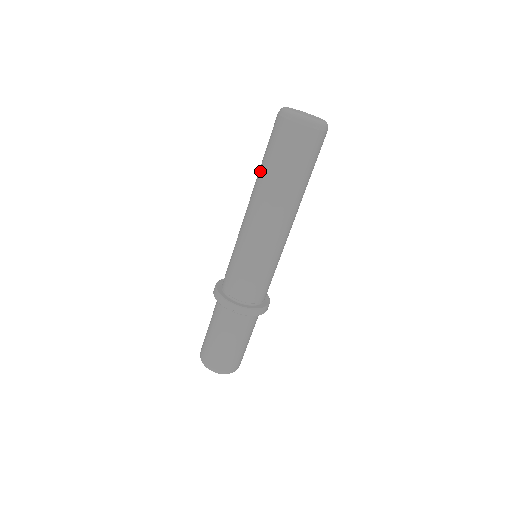
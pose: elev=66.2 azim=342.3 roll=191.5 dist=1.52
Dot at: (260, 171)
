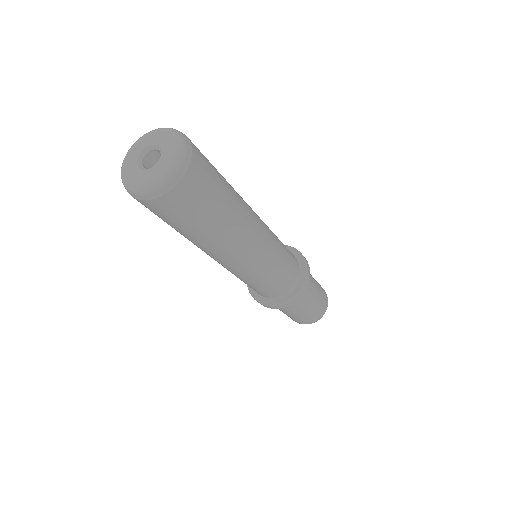
Dot at: occluded
